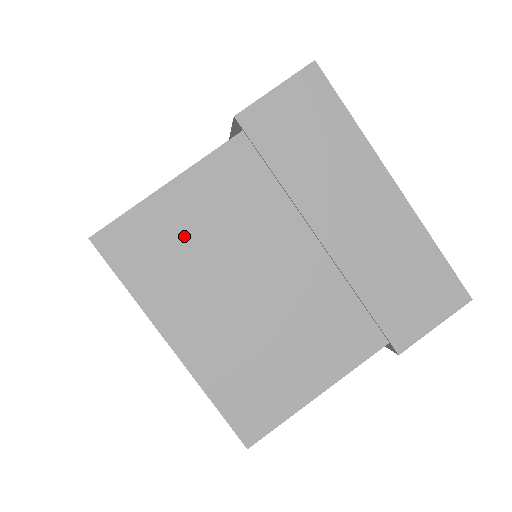
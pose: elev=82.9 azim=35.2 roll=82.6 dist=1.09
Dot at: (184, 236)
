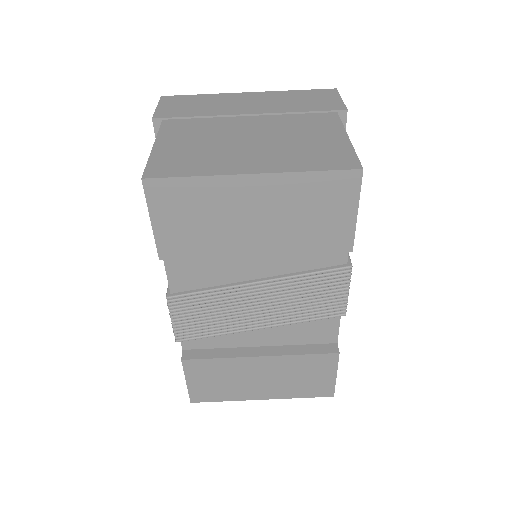
Dot at: (190, 149)
